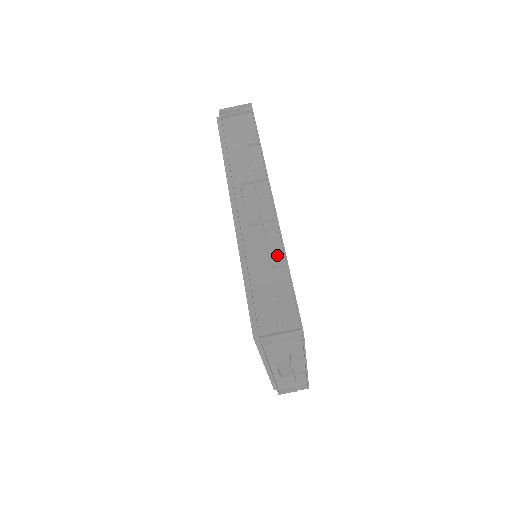
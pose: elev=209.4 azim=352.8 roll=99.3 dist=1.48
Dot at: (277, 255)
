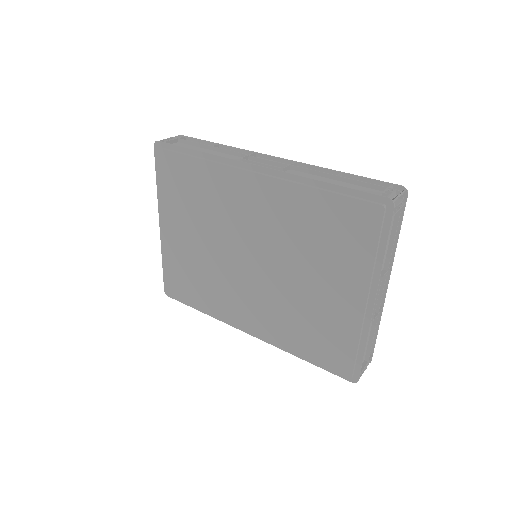
Dot at: occluded
